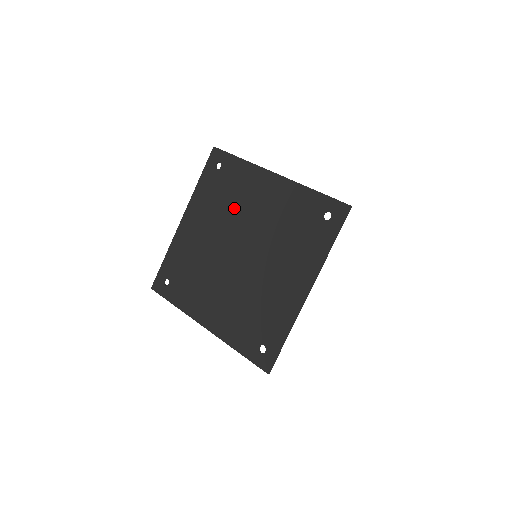
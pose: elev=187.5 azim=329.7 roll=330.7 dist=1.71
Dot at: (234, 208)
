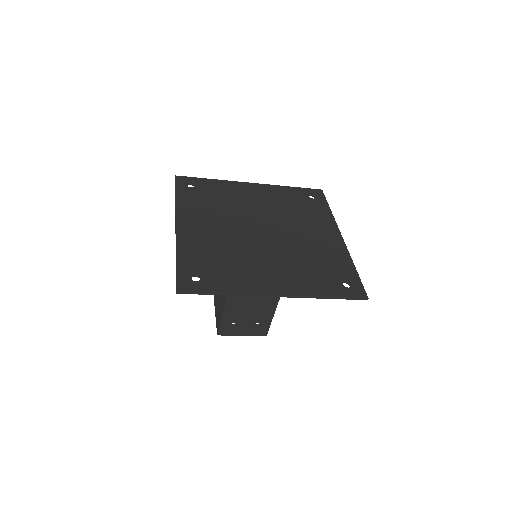
Dot at: (232, 206)
